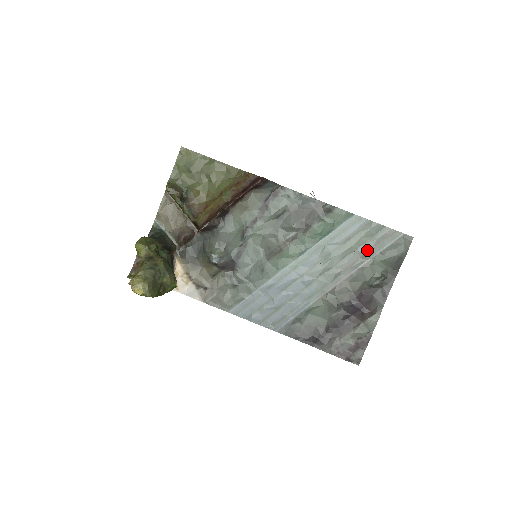
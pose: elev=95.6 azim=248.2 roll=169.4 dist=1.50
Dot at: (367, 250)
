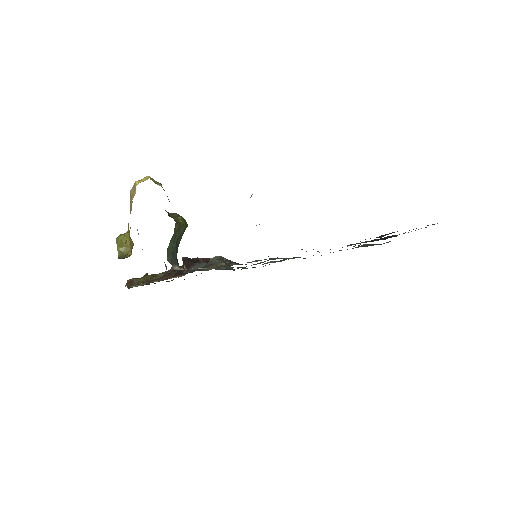
Dot at: occluded
